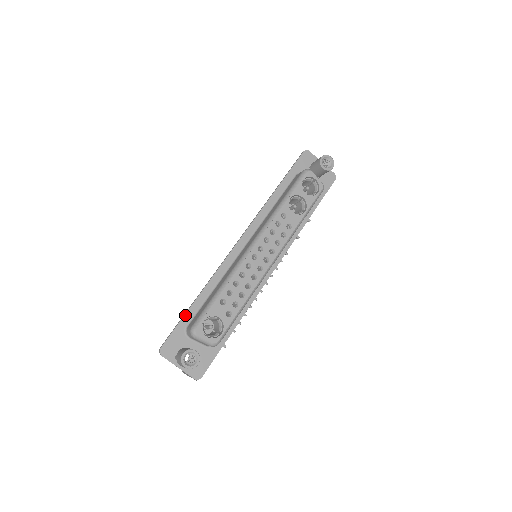
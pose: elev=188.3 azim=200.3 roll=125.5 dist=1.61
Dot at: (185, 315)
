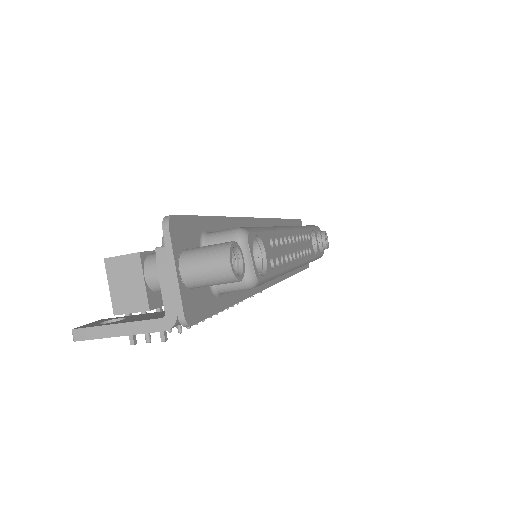
Dot at: (208, 217)
